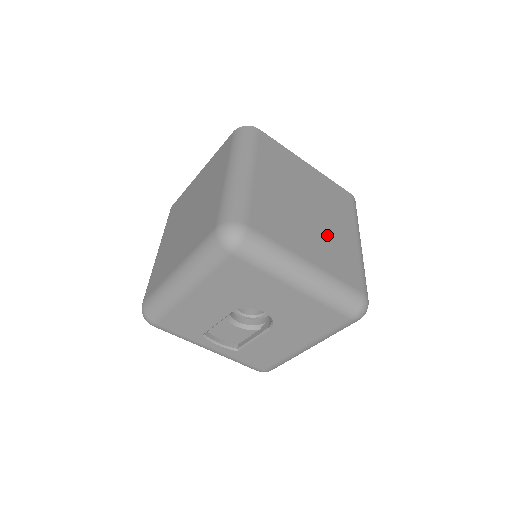
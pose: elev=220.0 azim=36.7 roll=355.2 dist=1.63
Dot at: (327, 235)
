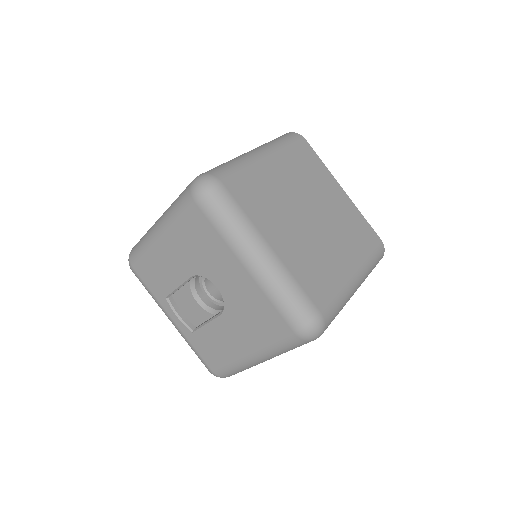
Dot at: (315, 245)
